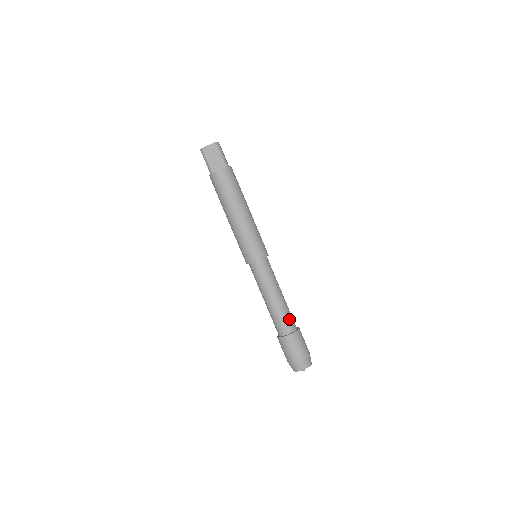
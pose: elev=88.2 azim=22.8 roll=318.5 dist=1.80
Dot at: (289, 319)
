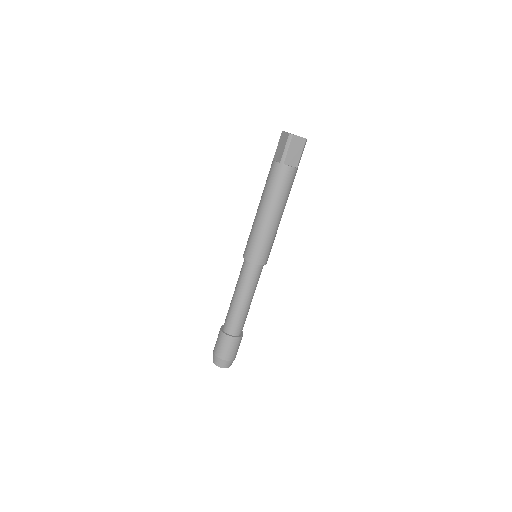
Dot at: (244, 323)
